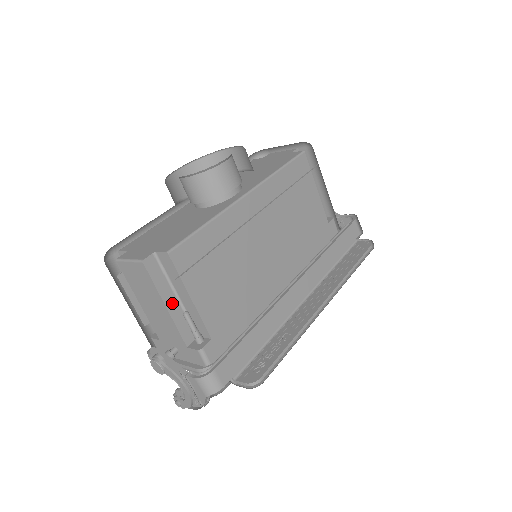
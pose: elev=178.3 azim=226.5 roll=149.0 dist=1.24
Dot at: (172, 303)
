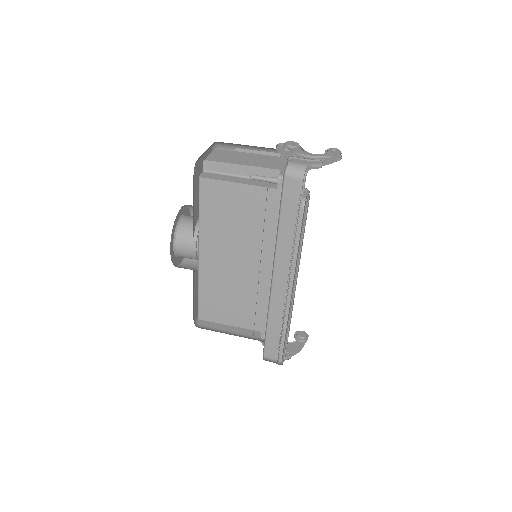
Dot at: occluded
